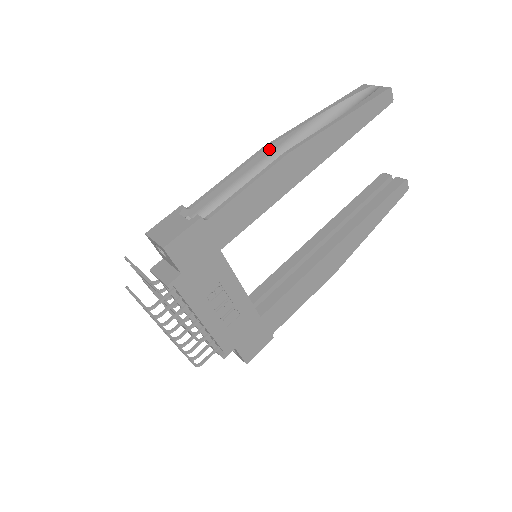
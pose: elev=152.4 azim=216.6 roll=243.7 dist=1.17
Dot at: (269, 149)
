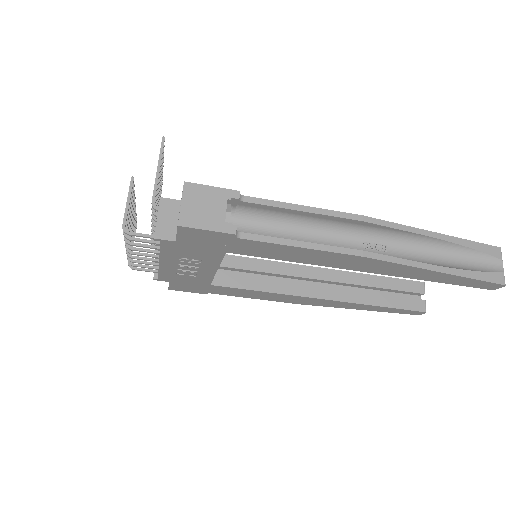
Dot at: (362, 222)
